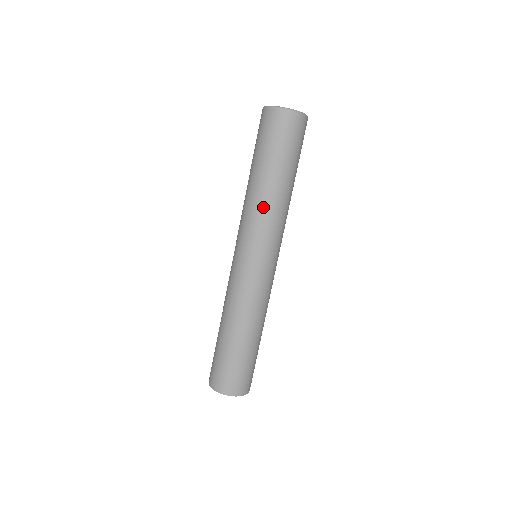
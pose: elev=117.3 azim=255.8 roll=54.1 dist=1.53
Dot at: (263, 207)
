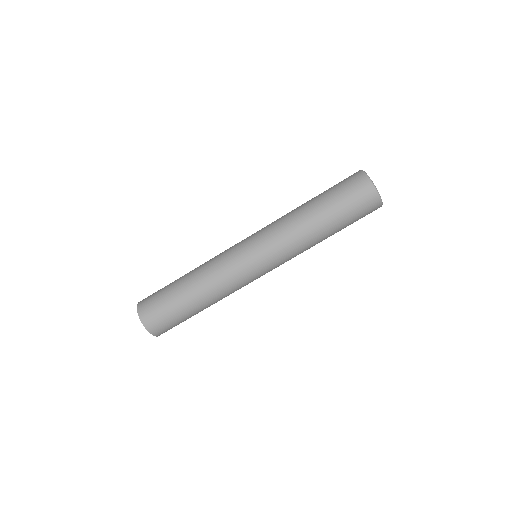
Dot at: (294, 231)
